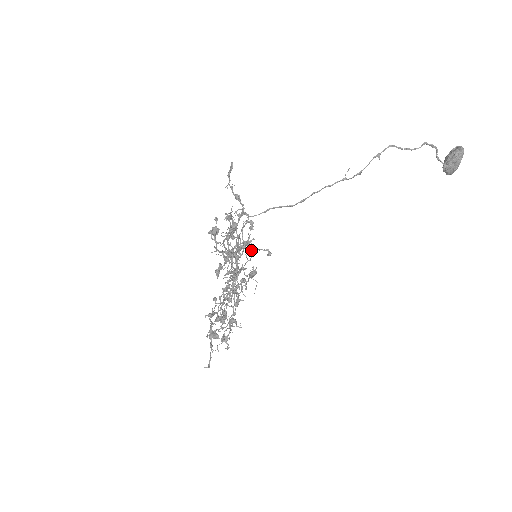
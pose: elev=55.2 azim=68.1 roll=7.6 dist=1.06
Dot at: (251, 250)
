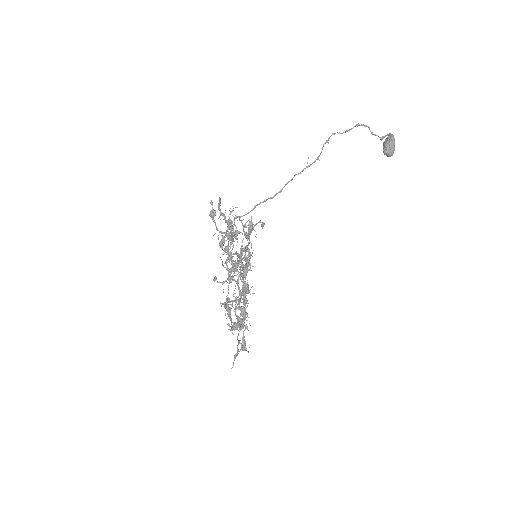
Dot at: occluded
